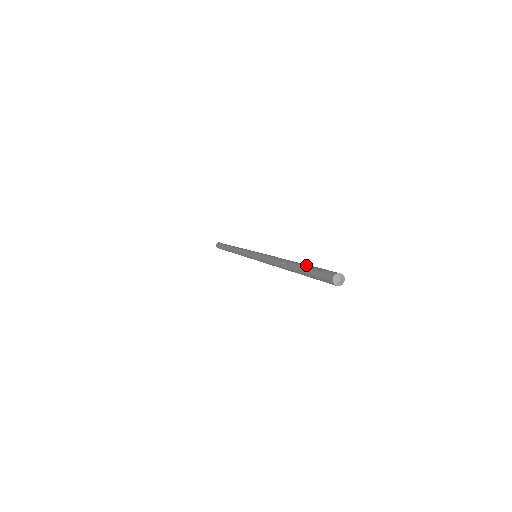
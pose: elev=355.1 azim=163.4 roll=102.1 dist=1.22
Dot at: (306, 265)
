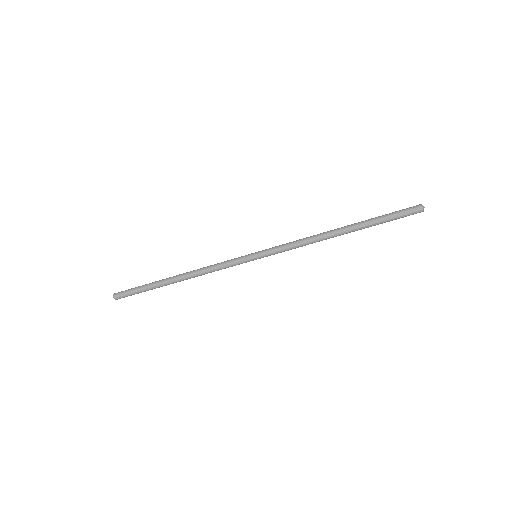
Dot at: (373, 218)
